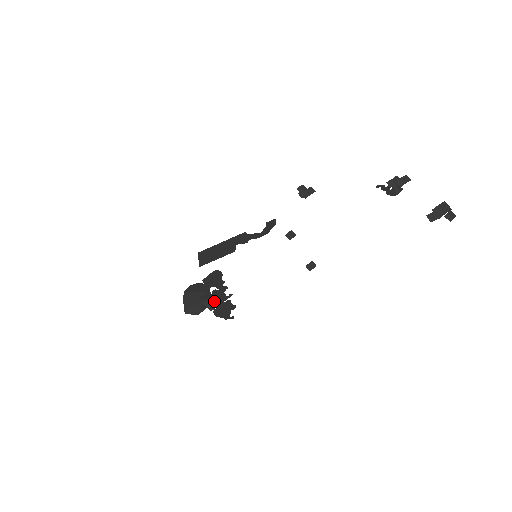
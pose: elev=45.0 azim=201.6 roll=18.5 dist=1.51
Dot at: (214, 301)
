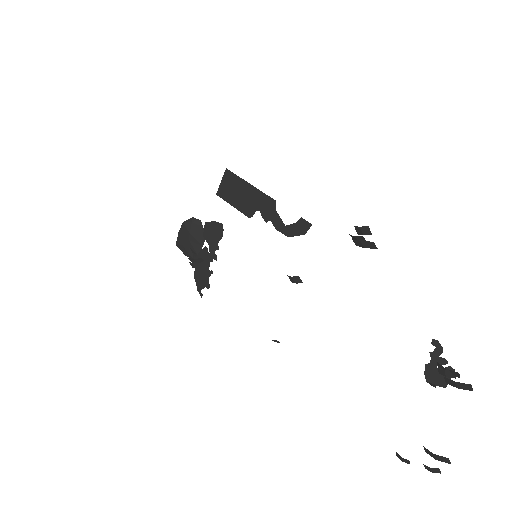
Dot at: (198, 263)
